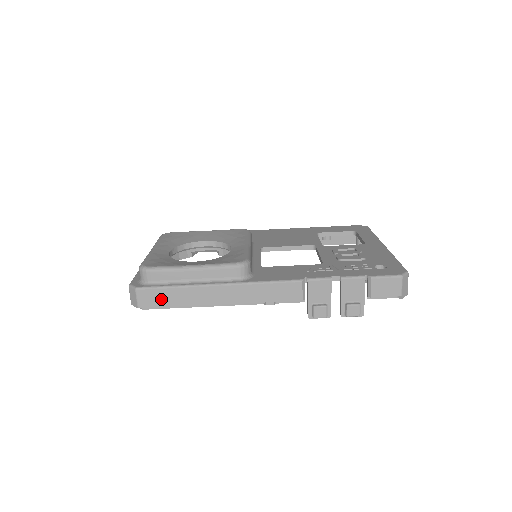
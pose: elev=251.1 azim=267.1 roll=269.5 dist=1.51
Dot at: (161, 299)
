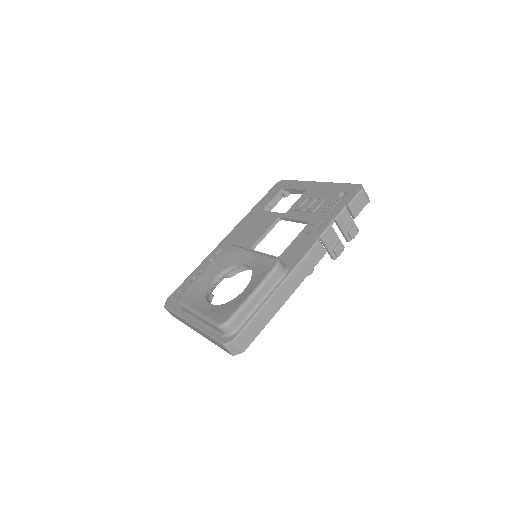
Dot at: (252, 332)
